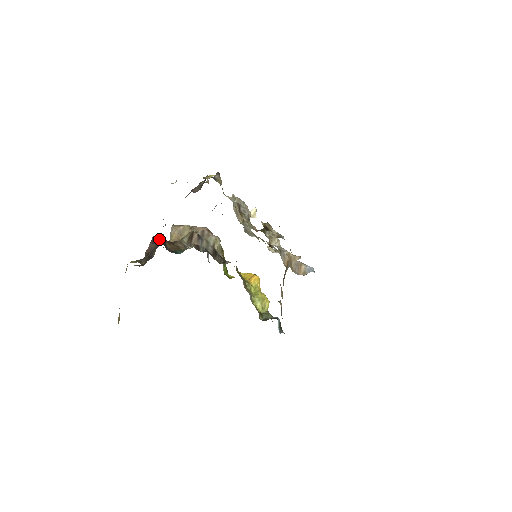
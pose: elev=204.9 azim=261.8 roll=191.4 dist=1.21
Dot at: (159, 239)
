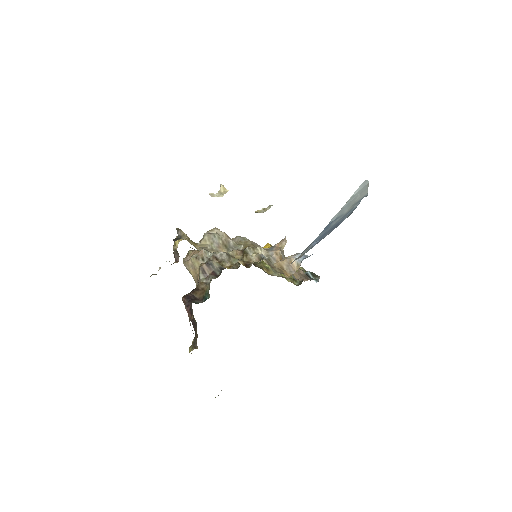
Dot at: (187, 298)
